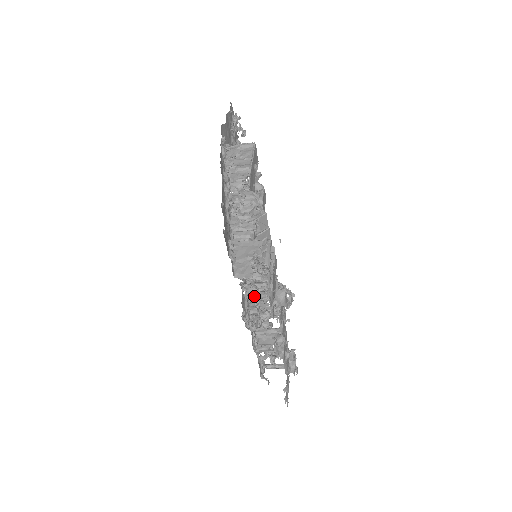
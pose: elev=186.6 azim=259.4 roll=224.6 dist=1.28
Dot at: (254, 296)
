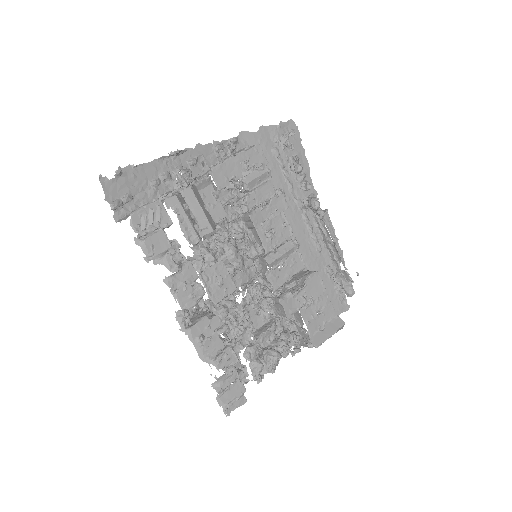
Dot at: occluded
